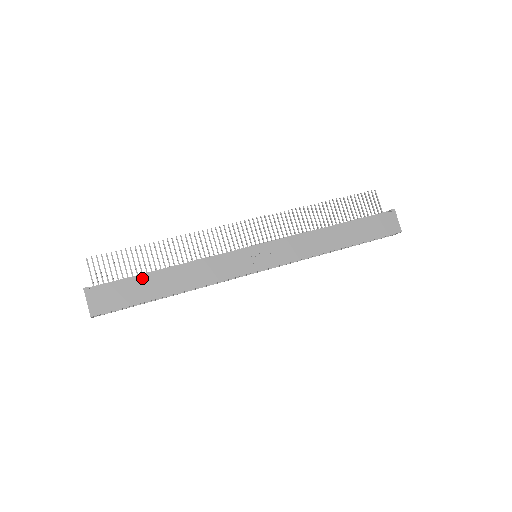
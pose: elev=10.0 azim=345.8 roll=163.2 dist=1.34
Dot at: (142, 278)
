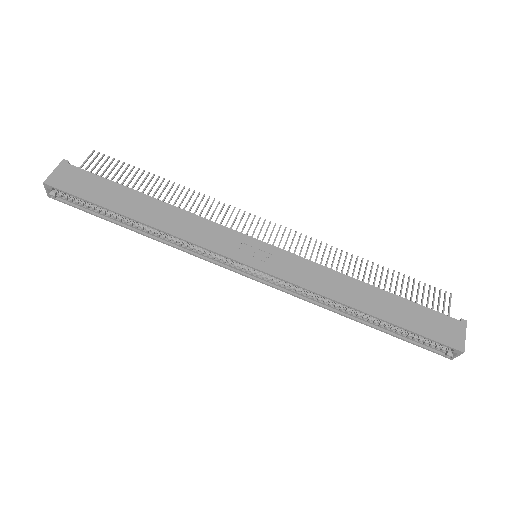
Dot at: (122, 188)
